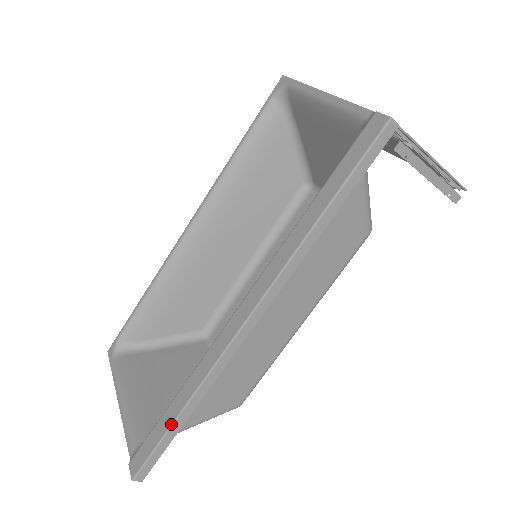
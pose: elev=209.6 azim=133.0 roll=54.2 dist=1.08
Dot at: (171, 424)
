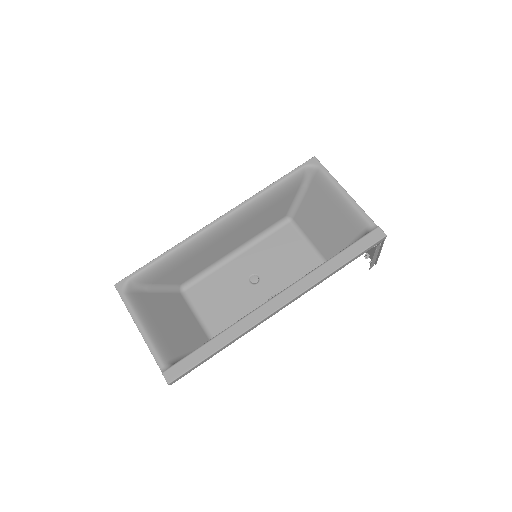
Dot at: (211, 354)
